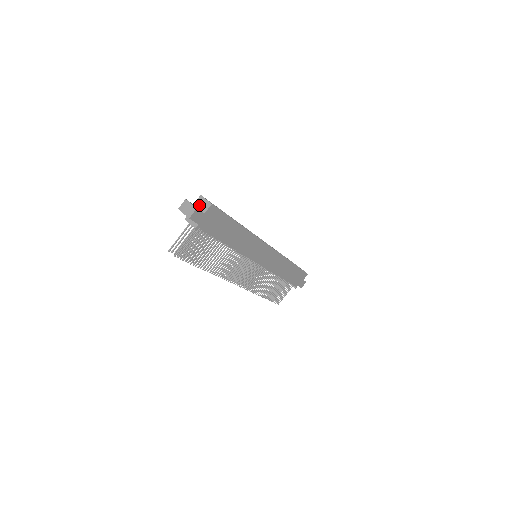
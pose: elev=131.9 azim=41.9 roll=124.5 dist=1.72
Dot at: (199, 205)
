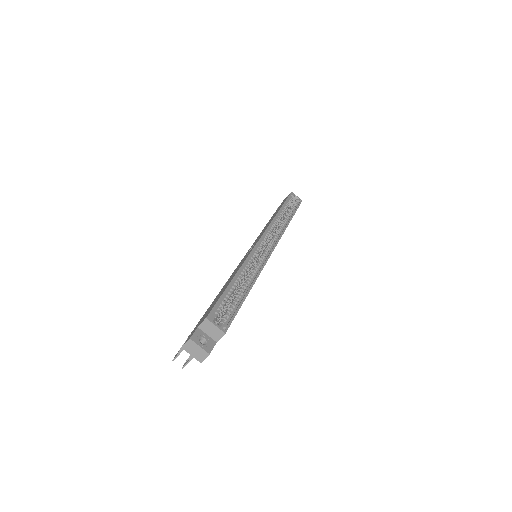
Dot at: (206, 331)
